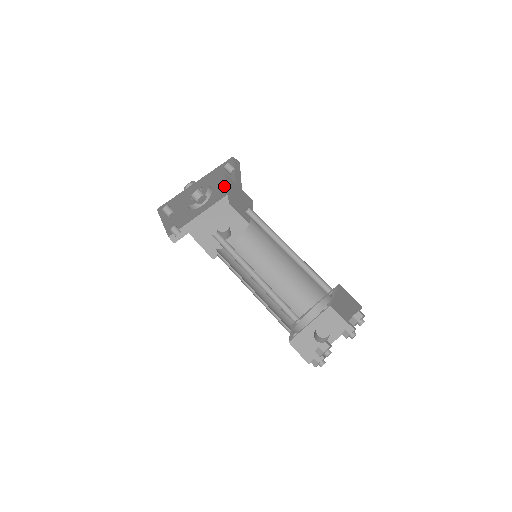
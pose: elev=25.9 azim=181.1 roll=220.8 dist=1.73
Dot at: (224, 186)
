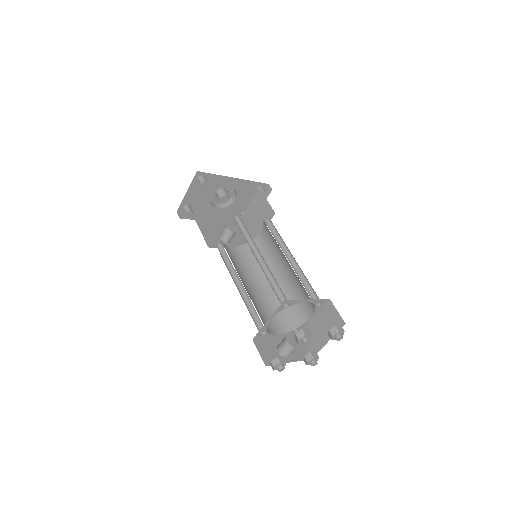
Dot at: (242, 207)
